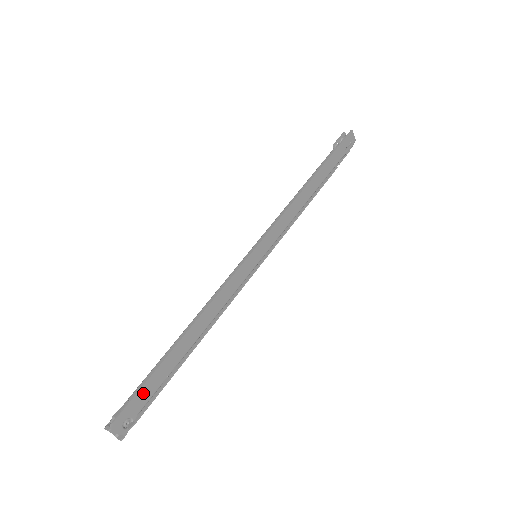
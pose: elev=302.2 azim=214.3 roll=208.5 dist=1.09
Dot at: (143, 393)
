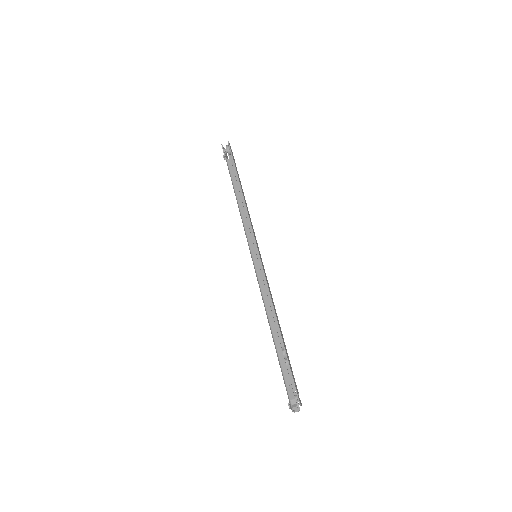
Dot at: (292, 374)
